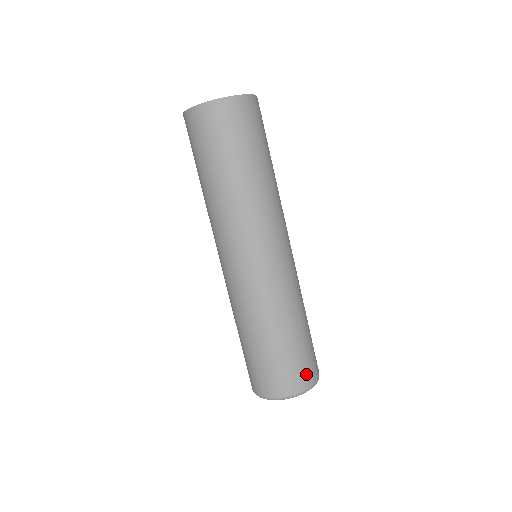
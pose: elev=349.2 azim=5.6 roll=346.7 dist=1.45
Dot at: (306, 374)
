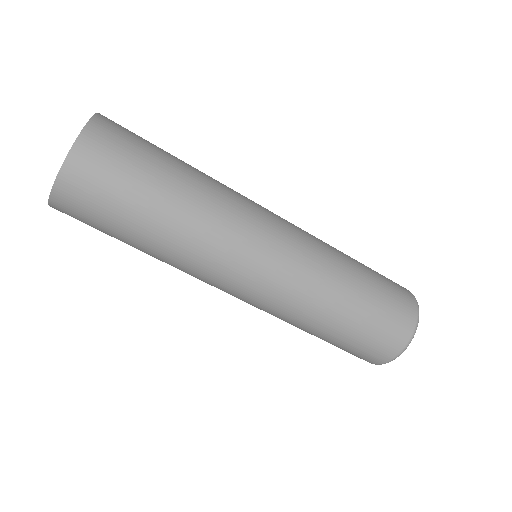
Dot at: (401, 321)
